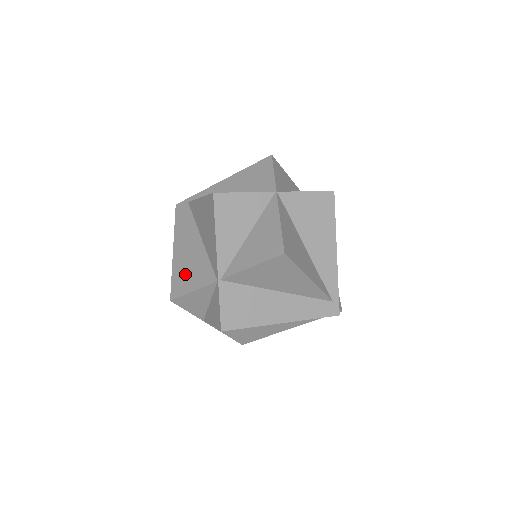
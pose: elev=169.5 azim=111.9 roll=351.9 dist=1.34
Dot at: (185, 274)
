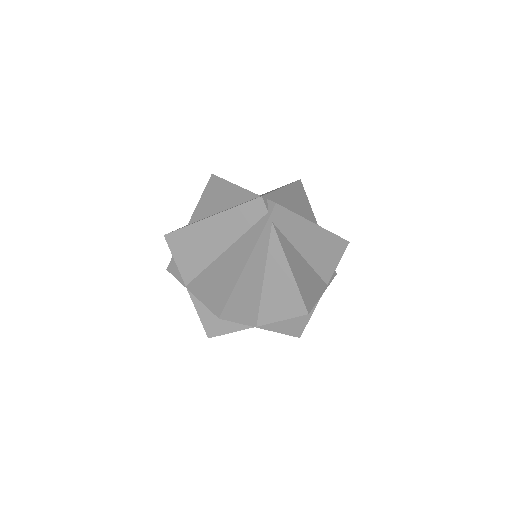
Dot at: occluded
